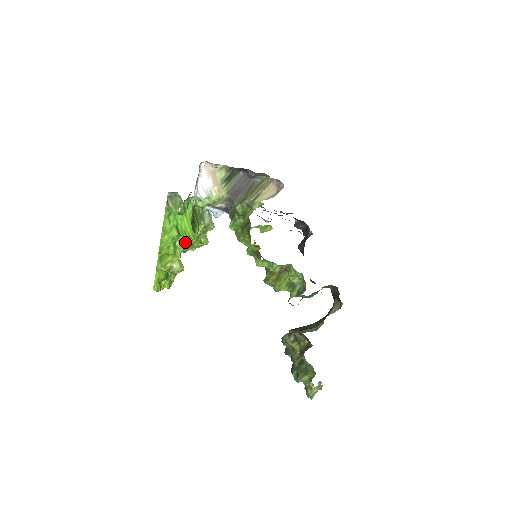
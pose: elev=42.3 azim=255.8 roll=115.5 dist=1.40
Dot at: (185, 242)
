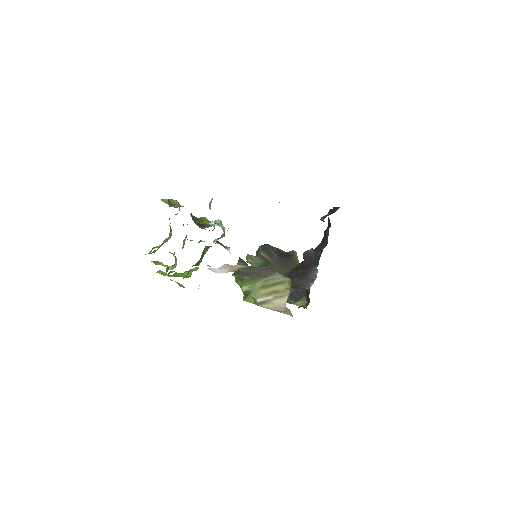
Dot at: occluded
